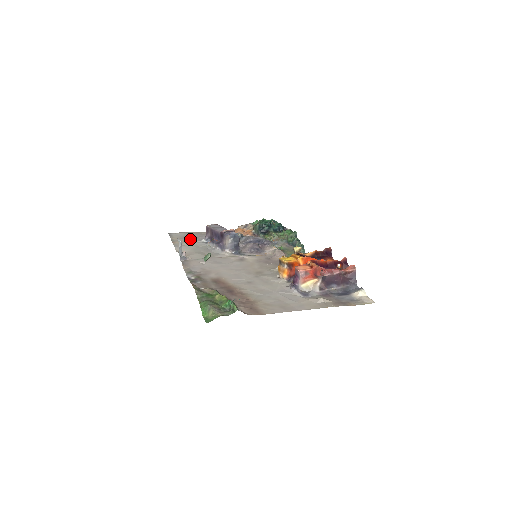
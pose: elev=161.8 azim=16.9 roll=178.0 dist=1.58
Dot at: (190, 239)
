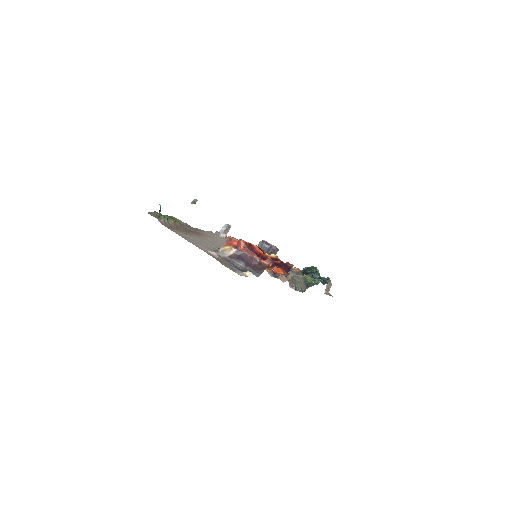
Dot at: occluded
